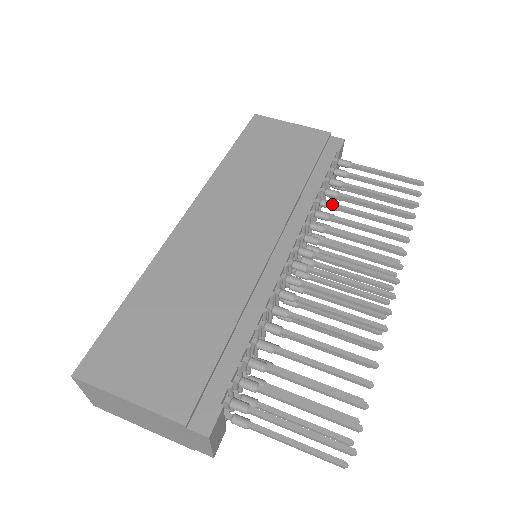
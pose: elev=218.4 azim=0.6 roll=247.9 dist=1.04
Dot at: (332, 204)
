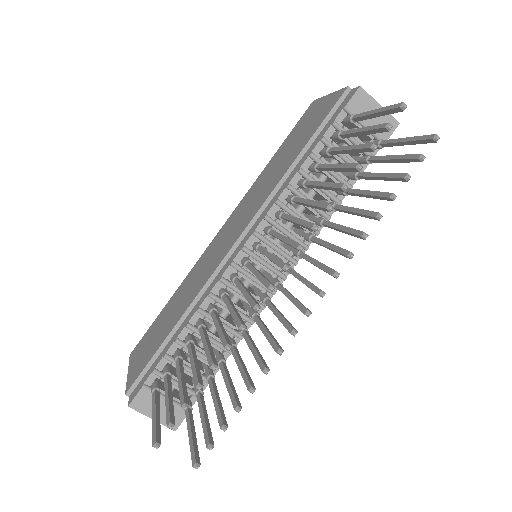
Dot at: (302, 183)
